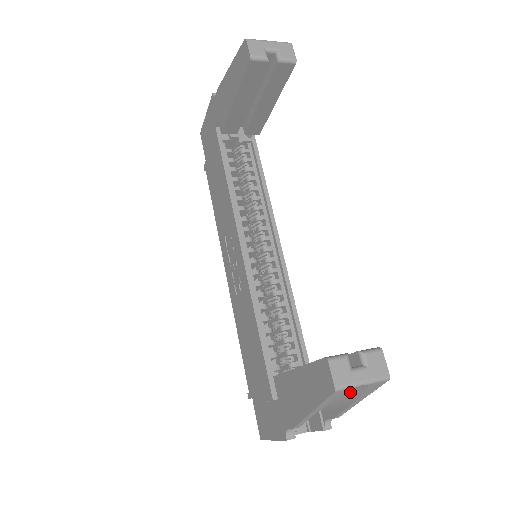
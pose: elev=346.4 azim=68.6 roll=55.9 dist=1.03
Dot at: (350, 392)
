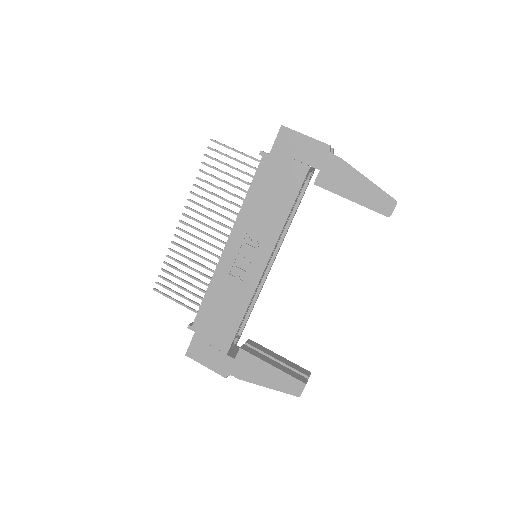
Dot at: occluded
